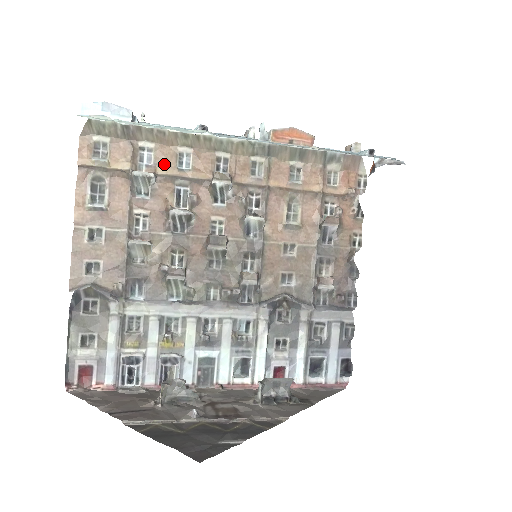
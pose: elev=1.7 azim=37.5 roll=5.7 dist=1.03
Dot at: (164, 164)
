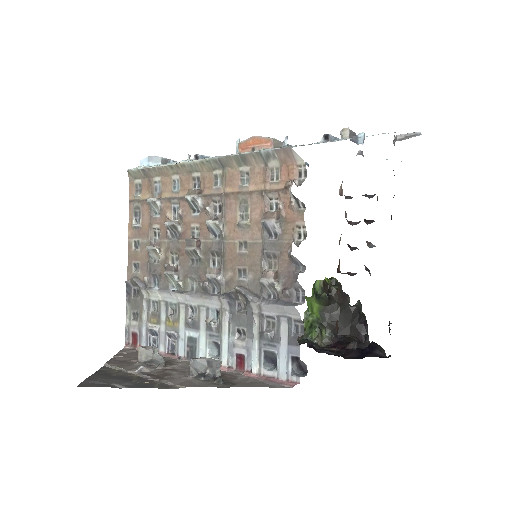
Dot at: (166, 190)
